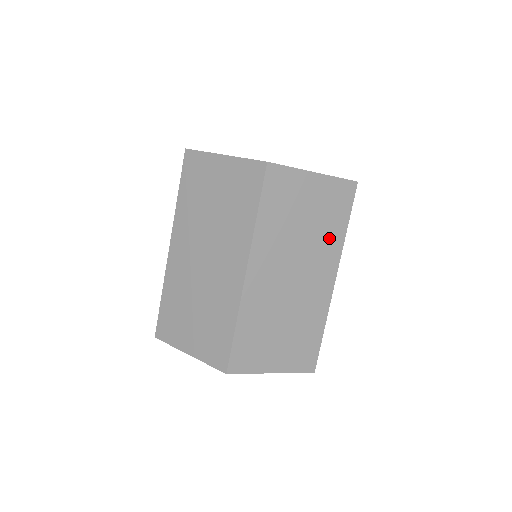
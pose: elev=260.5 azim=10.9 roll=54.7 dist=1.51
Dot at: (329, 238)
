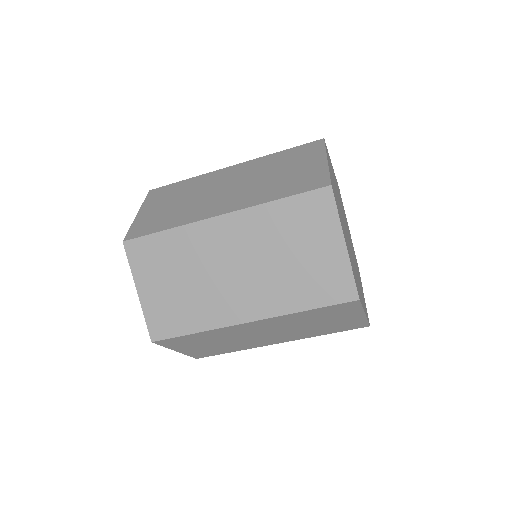
Dot at: occluded
